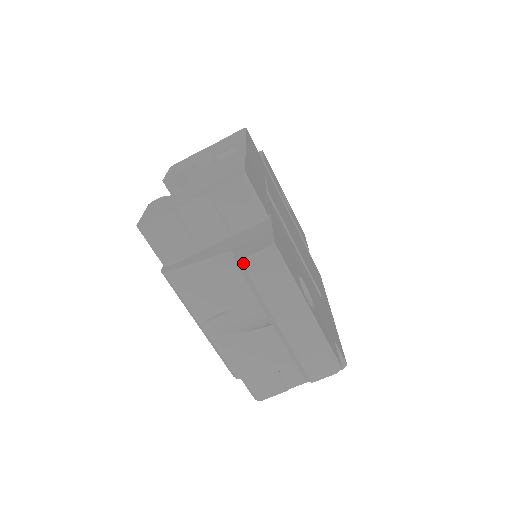
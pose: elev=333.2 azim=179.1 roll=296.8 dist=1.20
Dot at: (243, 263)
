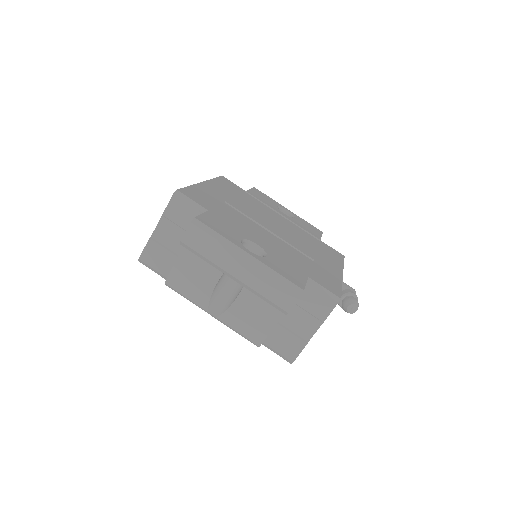
Dot at: (183, 242)
